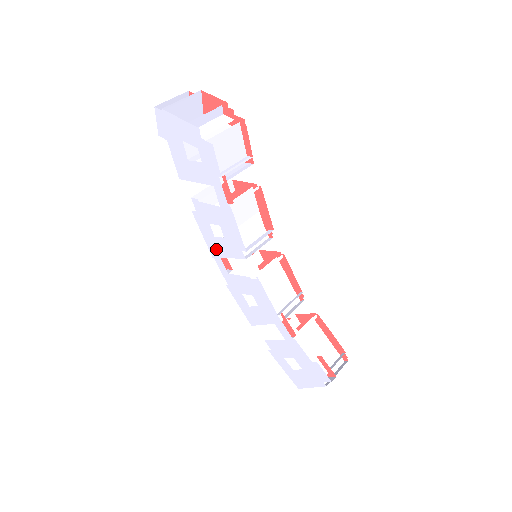
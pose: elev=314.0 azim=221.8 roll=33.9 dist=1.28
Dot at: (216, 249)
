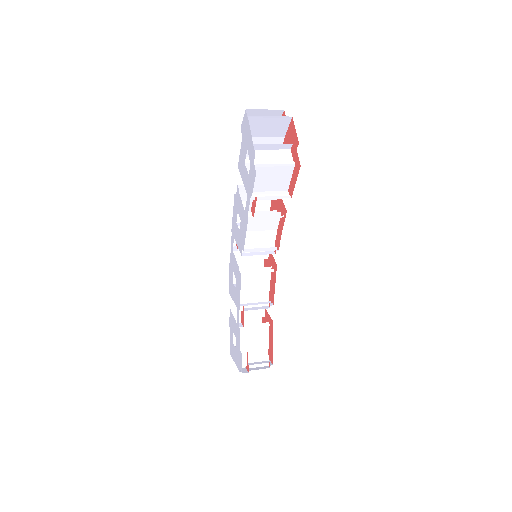
Dot at: (234, 230)
